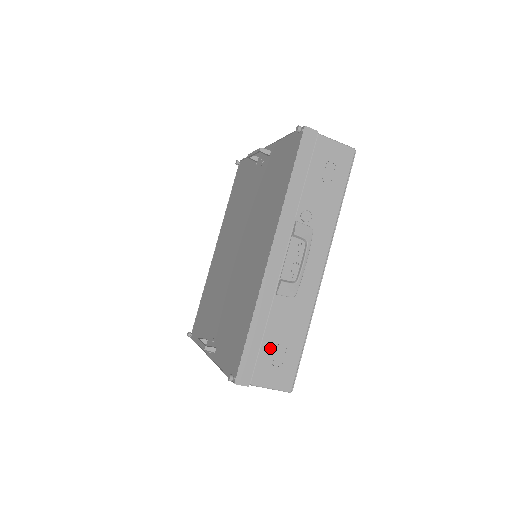
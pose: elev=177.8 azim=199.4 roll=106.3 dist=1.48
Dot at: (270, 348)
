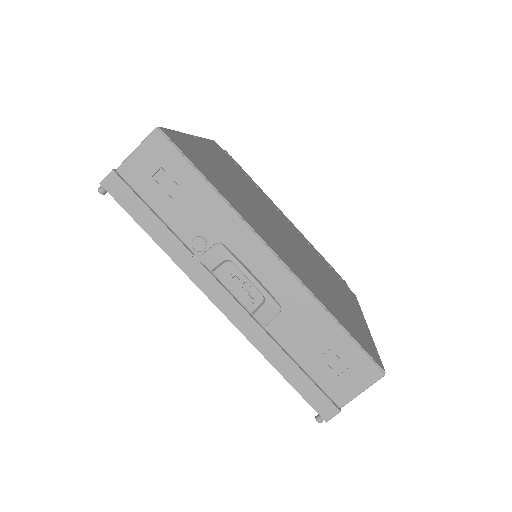
Dot at: (318, 367)
